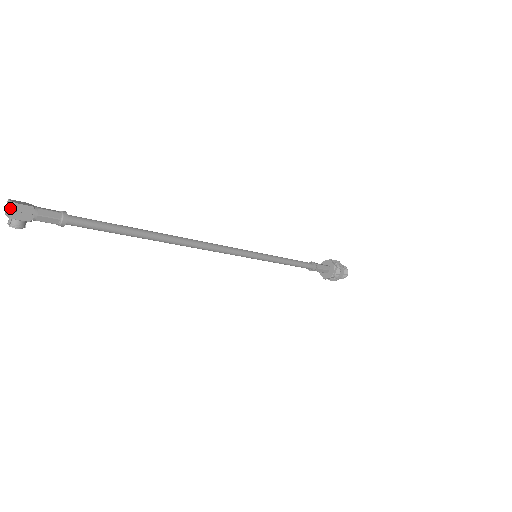
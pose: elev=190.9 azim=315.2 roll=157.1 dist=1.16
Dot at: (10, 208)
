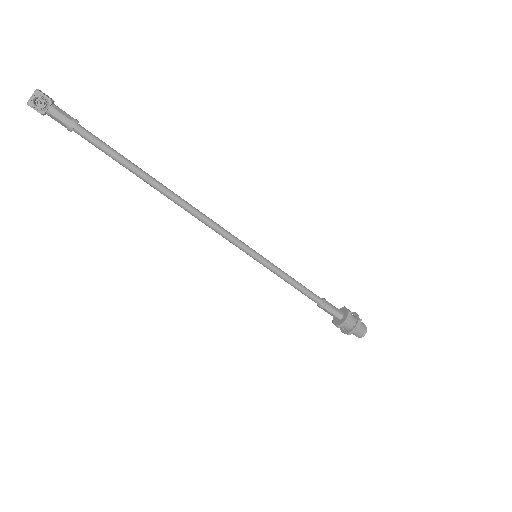
Dot at: (35, 92)
